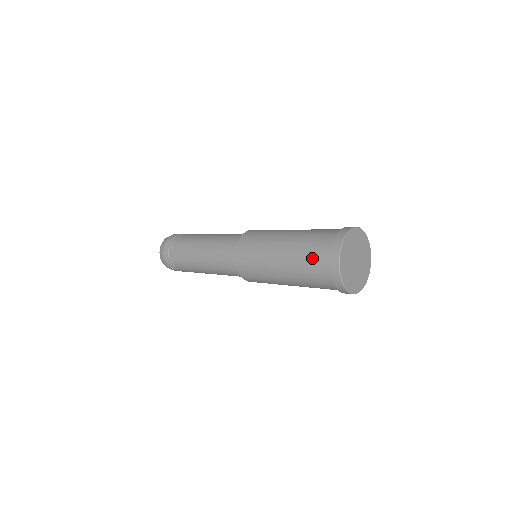
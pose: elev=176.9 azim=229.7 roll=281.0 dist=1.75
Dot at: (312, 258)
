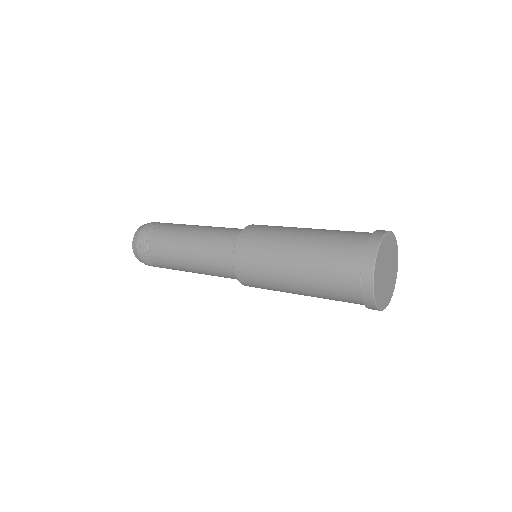
Dot at: (337, 286)
